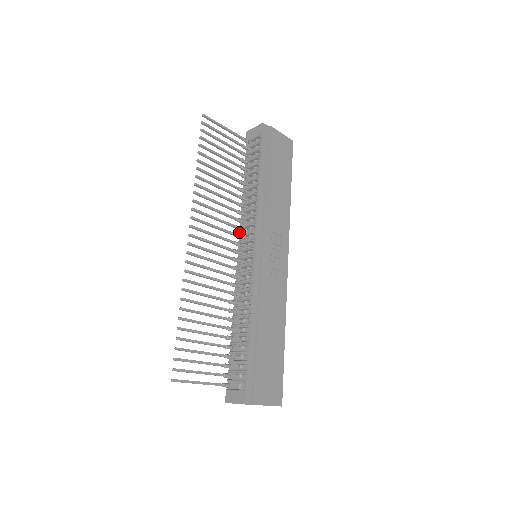
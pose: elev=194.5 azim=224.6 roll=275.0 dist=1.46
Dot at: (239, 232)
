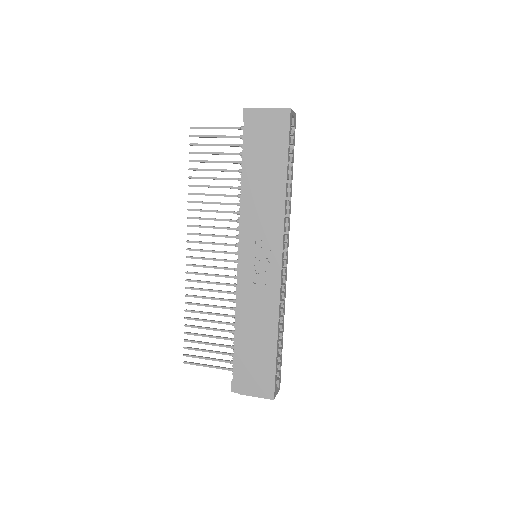
Dot at: occluded
